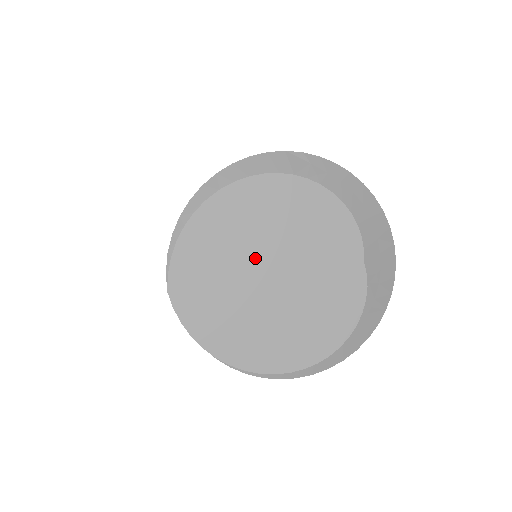
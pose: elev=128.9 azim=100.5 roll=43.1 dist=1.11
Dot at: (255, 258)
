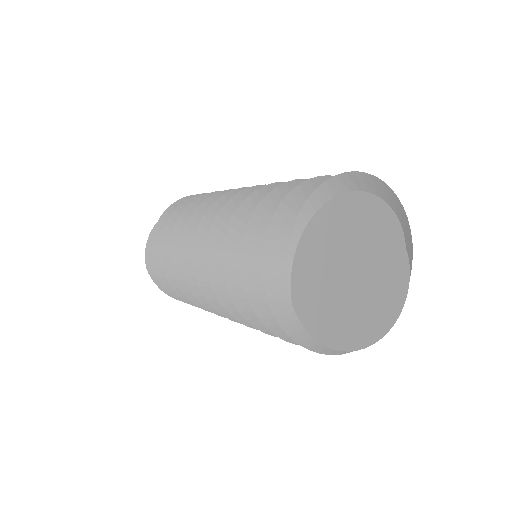
Dot at: (344, 262)
